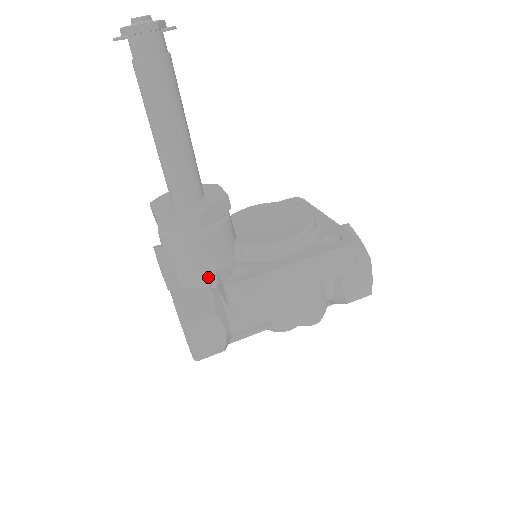
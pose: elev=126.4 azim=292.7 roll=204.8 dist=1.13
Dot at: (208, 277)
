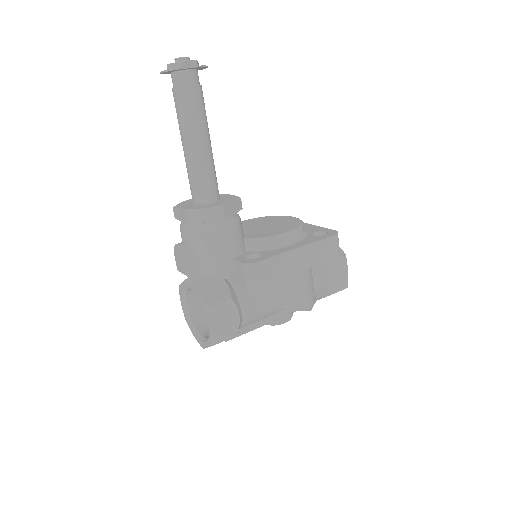
Dot at: (227, 264)
